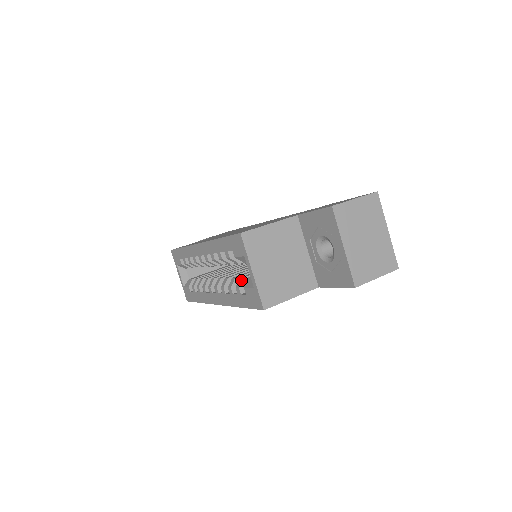
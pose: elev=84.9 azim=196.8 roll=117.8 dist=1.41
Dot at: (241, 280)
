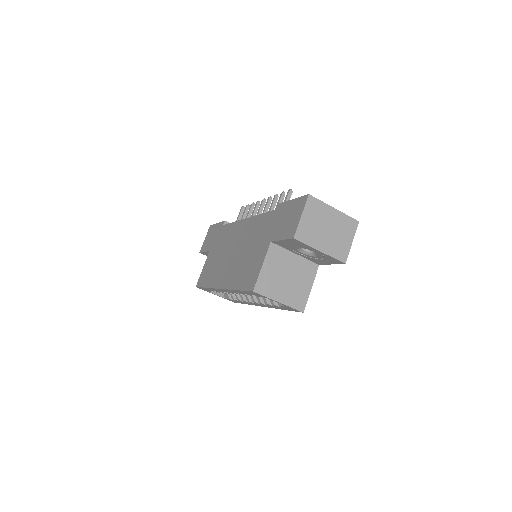
Dot at: occluded
